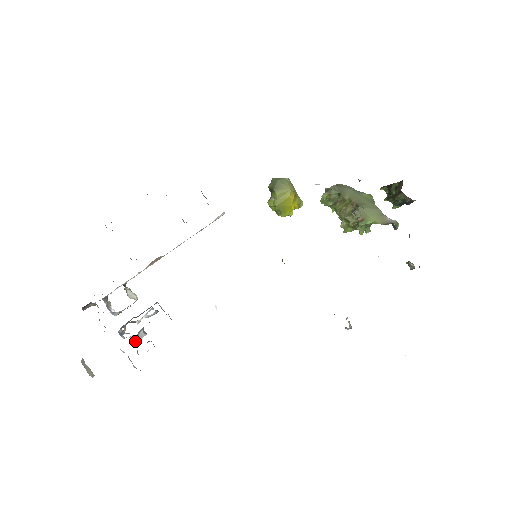
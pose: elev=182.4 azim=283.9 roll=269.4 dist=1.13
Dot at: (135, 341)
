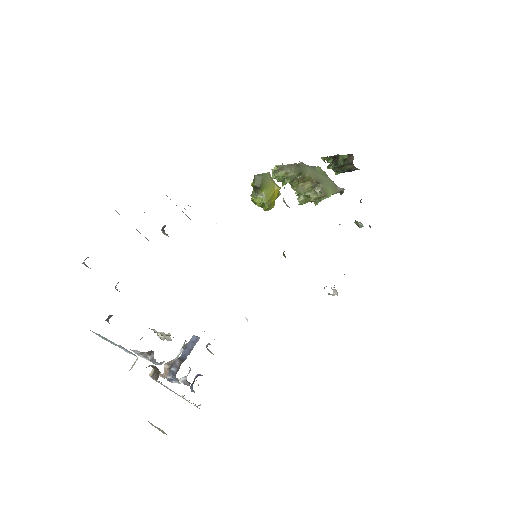
Dot at: (185, 380)
